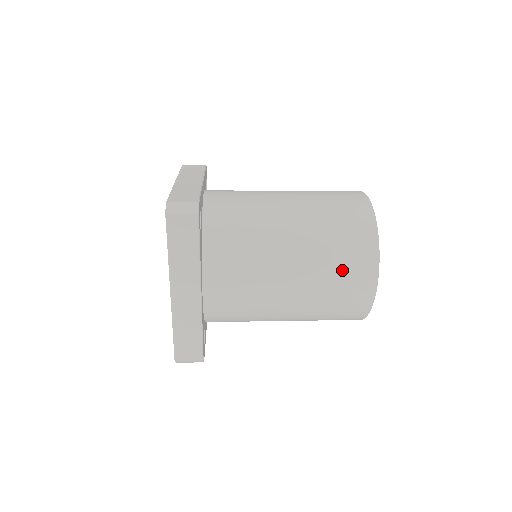
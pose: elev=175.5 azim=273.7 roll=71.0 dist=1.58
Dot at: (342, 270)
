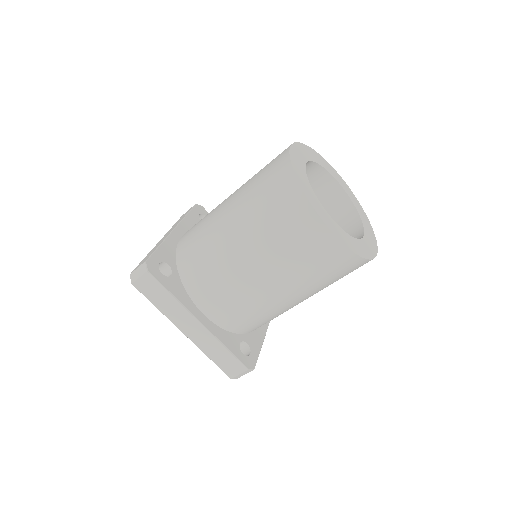
Dot at: occluded
